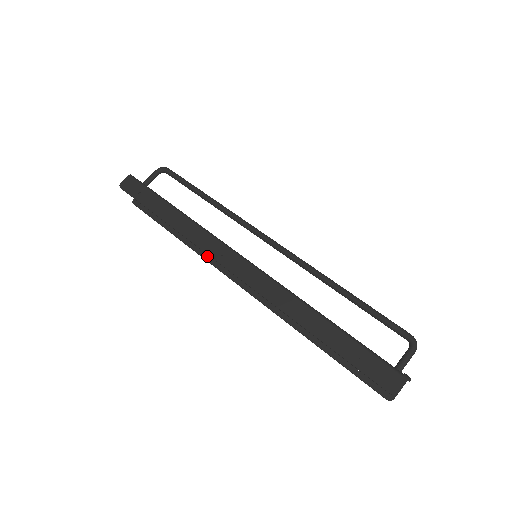
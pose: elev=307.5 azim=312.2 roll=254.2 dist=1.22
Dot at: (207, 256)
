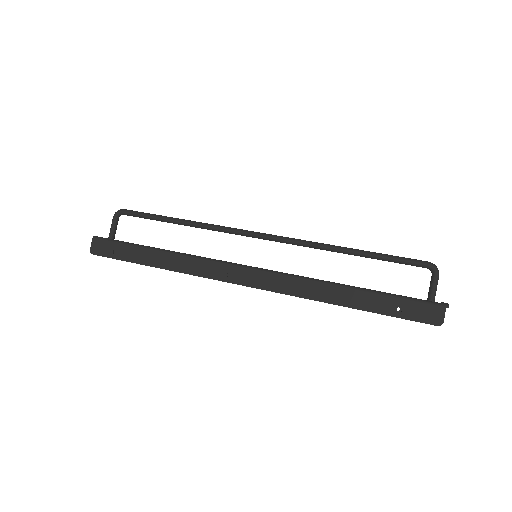
Dot at: occluded
